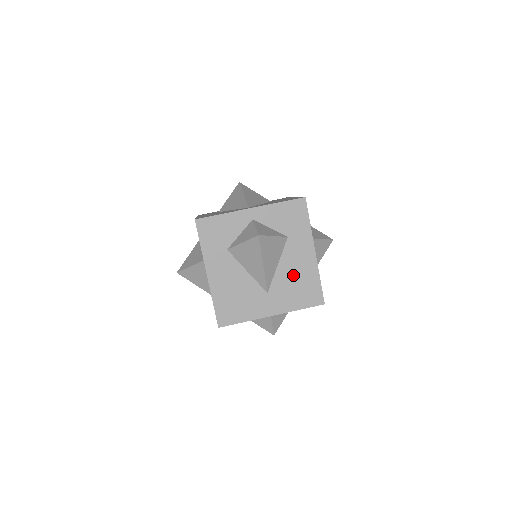
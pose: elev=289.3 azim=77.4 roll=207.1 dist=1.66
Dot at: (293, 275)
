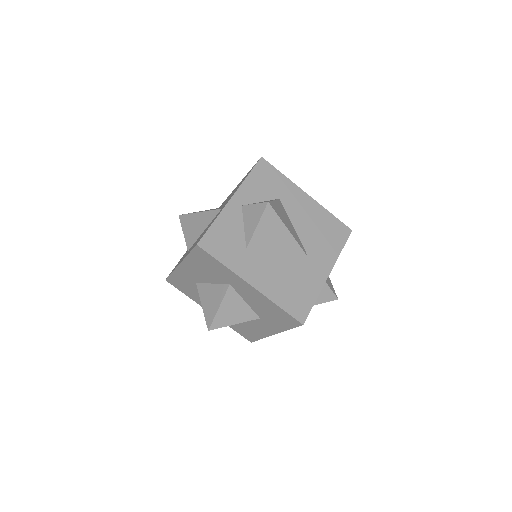
Dot at: (311, 227)
